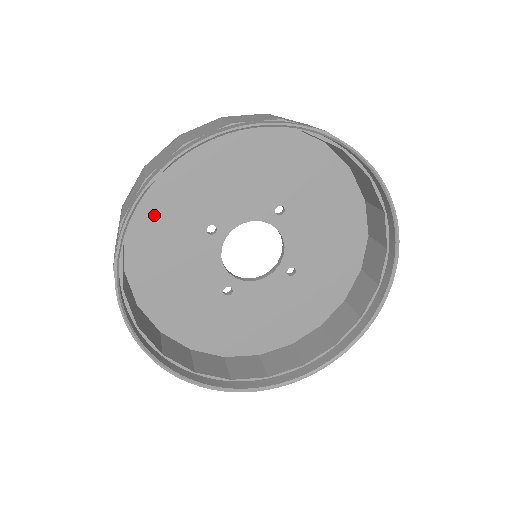
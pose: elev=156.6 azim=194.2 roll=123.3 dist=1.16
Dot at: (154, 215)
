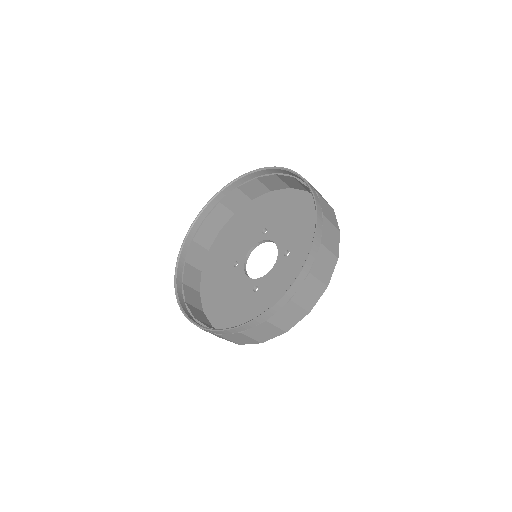
Dot at: (210, 276)
